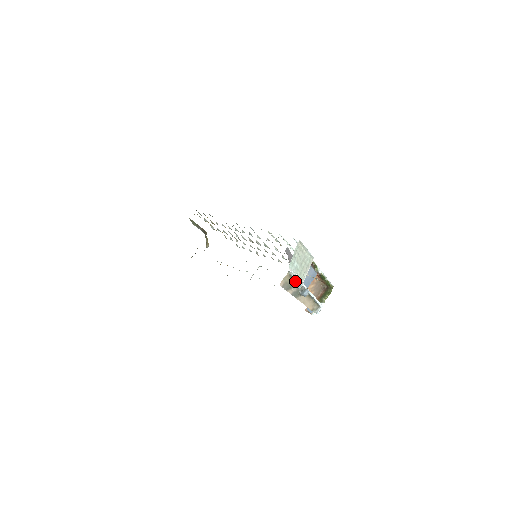
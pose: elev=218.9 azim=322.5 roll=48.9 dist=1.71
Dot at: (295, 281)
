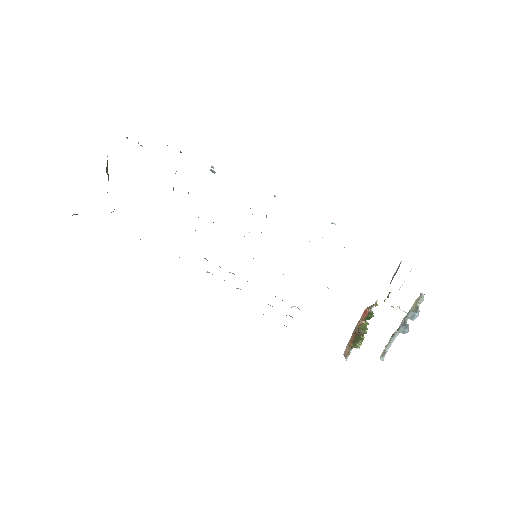
Dot at: (417, 309)
